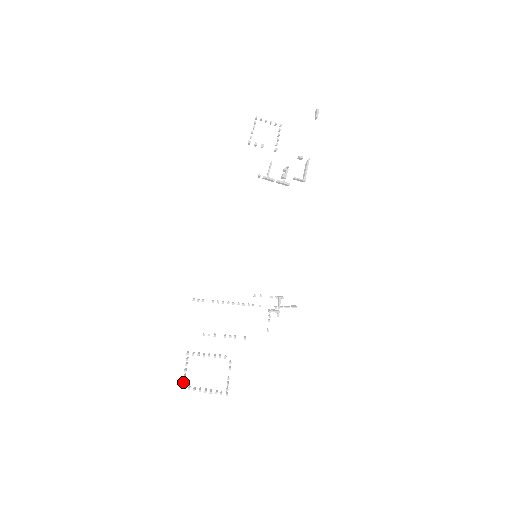
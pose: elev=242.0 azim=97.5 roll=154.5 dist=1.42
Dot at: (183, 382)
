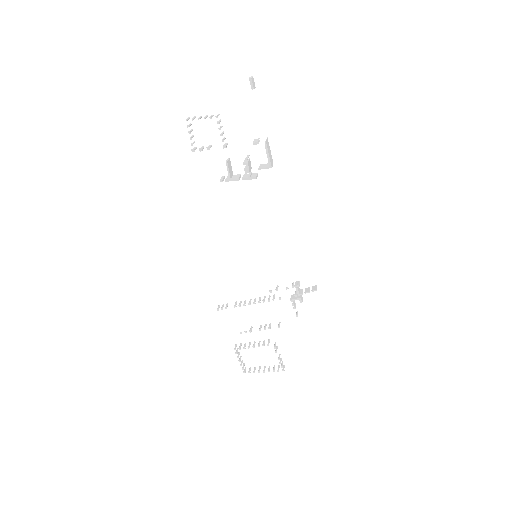
Dot at: (242, 369)
